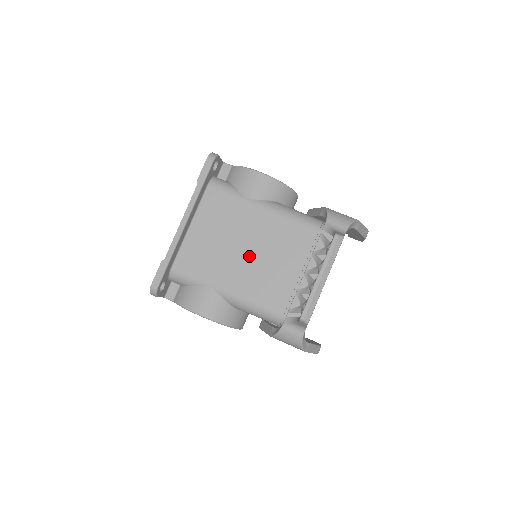
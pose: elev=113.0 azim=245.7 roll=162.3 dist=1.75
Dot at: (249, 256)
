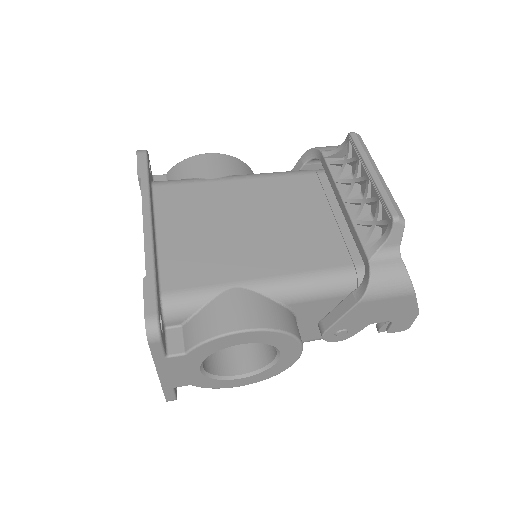
Dot at: (259, 229)
